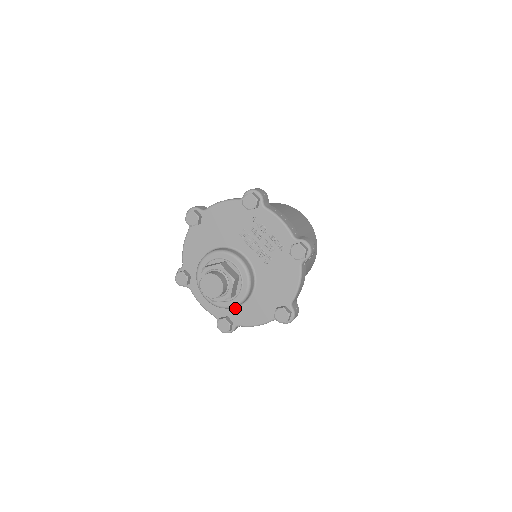
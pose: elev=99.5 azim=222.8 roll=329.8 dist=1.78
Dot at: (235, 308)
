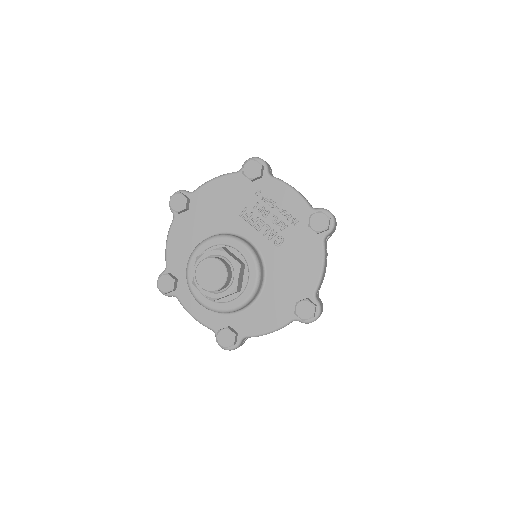
Dot at: (240, 313)
